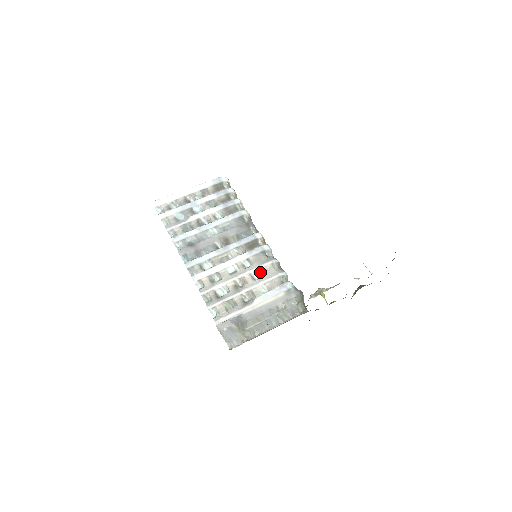
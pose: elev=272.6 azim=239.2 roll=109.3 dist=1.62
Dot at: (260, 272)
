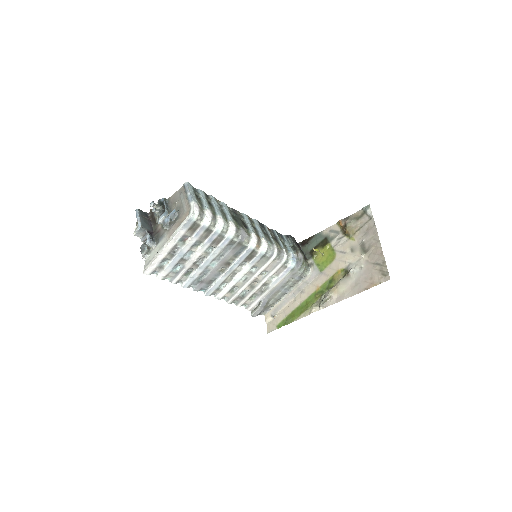
Dot at: (266, 269)
